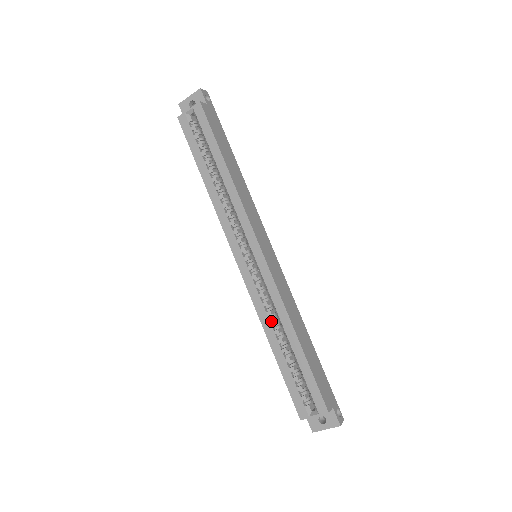
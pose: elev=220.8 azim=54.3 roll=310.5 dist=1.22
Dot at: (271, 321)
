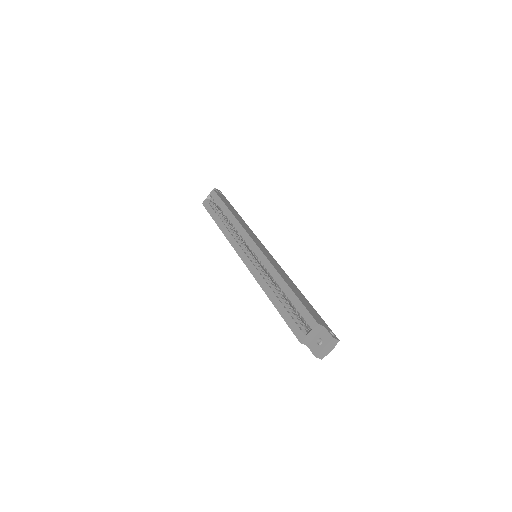
Dot at: (268, 284)
